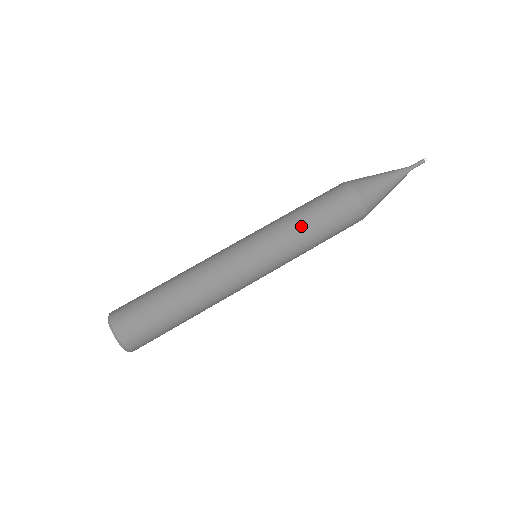
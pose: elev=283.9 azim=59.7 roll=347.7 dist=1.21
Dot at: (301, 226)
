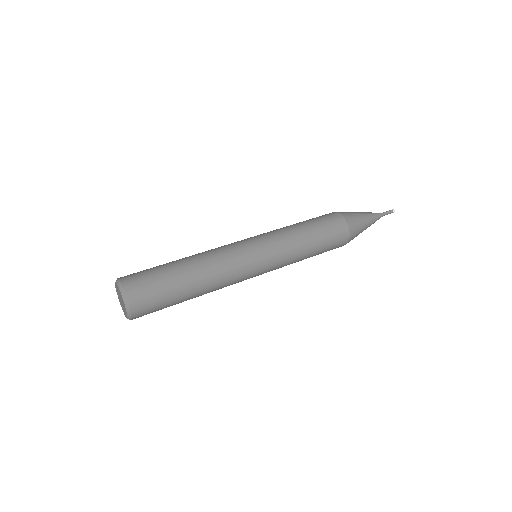
Dot at: (287, 226)
